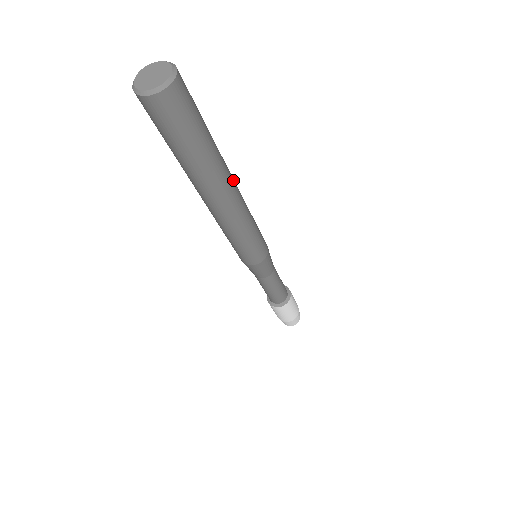
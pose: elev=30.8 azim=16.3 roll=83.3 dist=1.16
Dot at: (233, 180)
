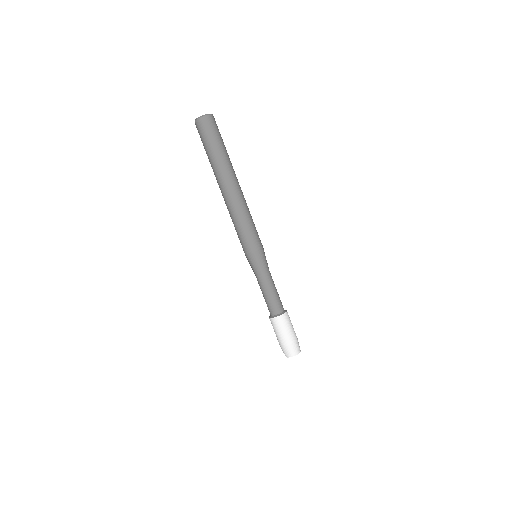
Dot at: (237, 182)
